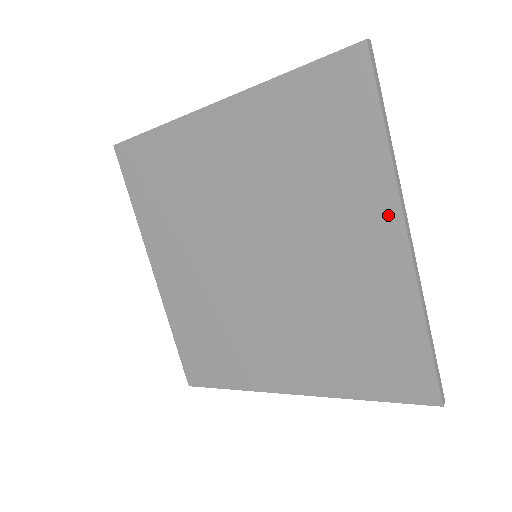
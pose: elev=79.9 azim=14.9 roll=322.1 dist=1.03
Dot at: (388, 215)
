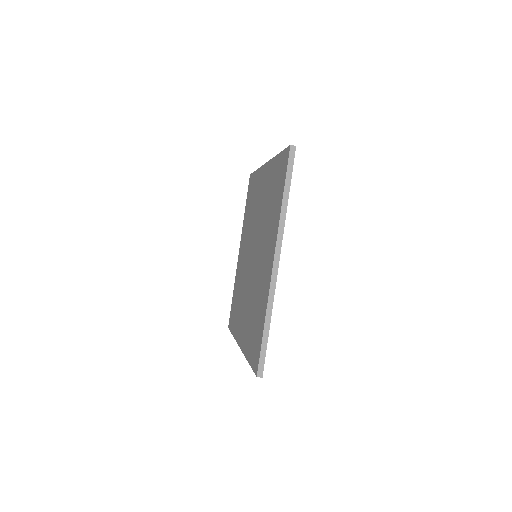
Dot at: (273, 247)
